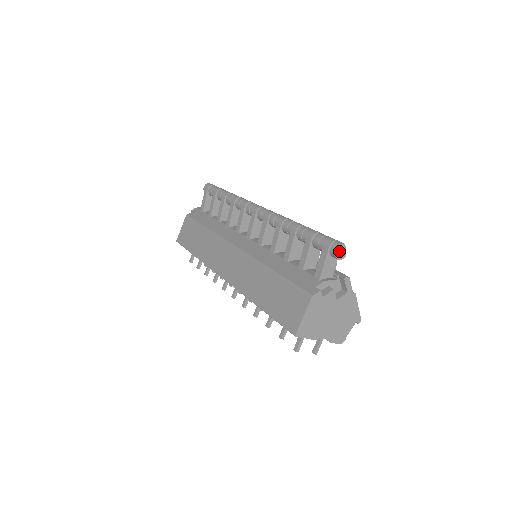
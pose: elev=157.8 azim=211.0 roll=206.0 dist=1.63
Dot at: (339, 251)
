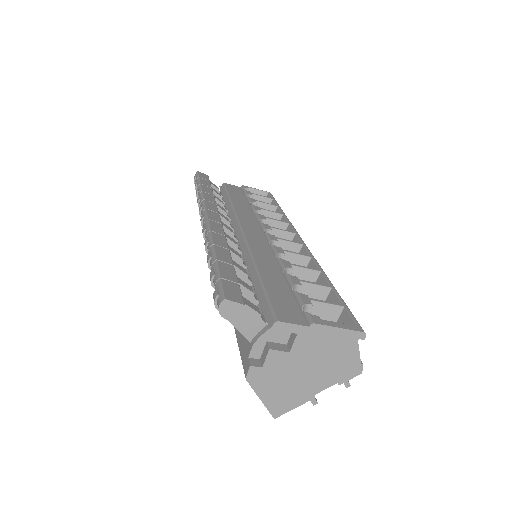
Dot at: (227, 312)
